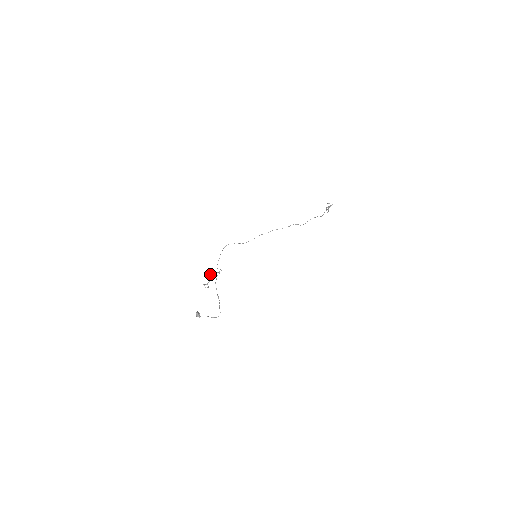
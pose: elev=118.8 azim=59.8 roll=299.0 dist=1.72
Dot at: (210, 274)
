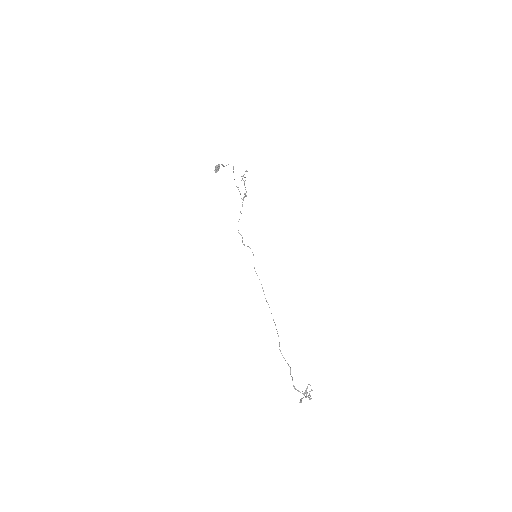
Dot at: (245, 194)
